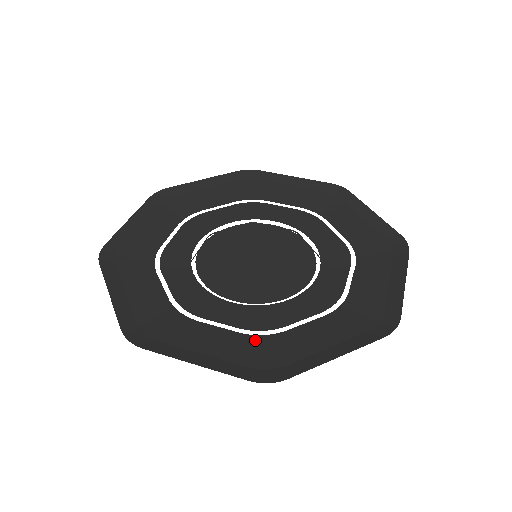
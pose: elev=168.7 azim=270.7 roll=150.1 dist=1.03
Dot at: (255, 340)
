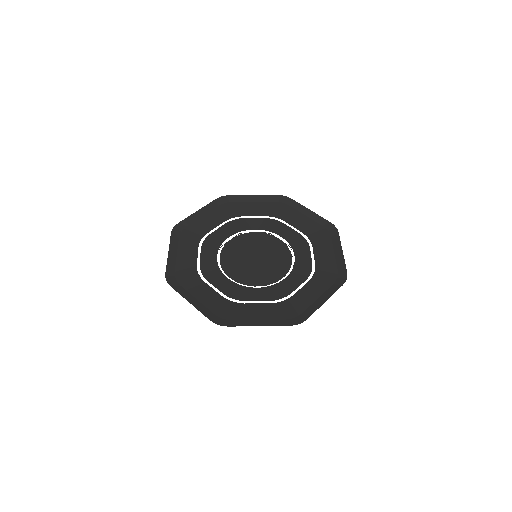
Dot at: (227, 302)
